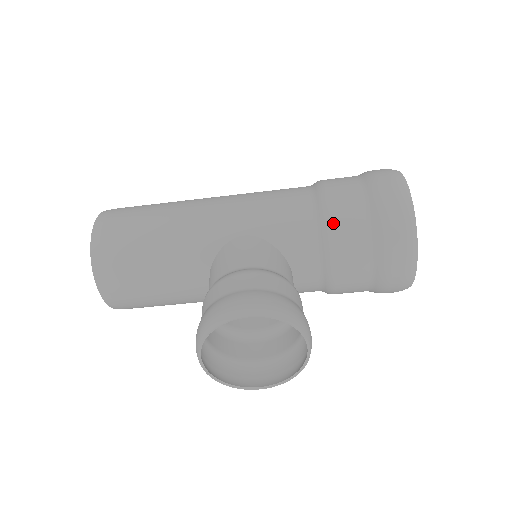
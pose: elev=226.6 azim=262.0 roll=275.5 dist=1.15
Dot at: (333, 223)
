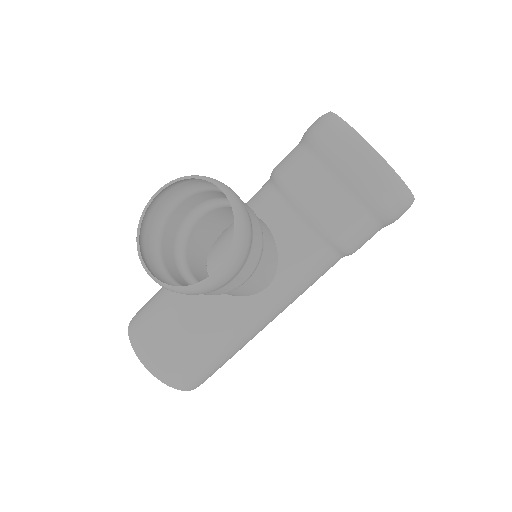
Dot at: (277, 167)
